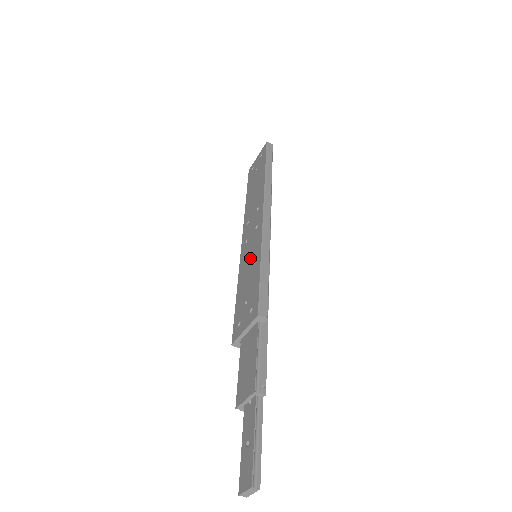
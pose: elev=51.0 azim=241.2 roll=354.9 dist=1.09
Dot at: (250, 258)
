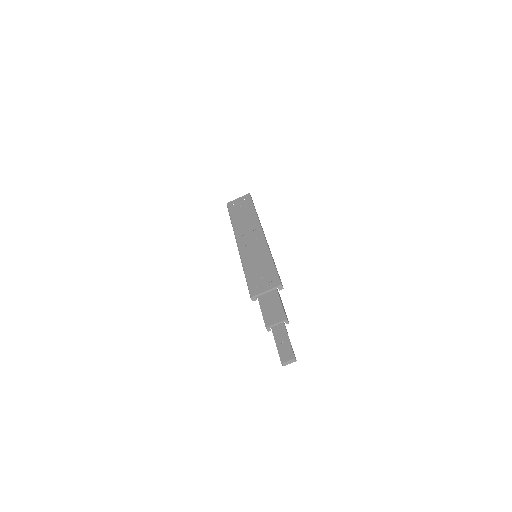
Dot at: (256, 255)
